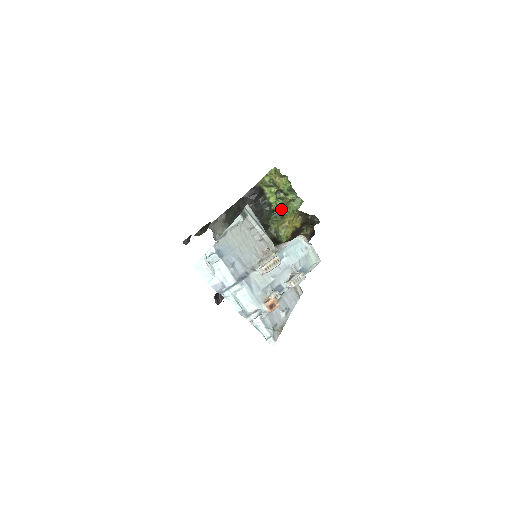
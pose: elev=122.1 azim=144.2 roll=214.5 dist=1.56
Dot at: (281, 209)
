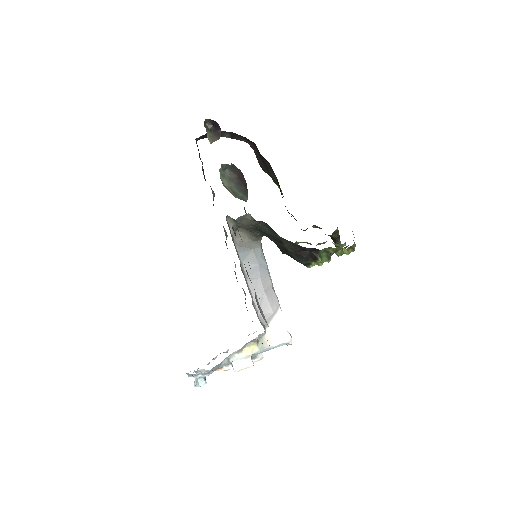
Dot at: occluded
